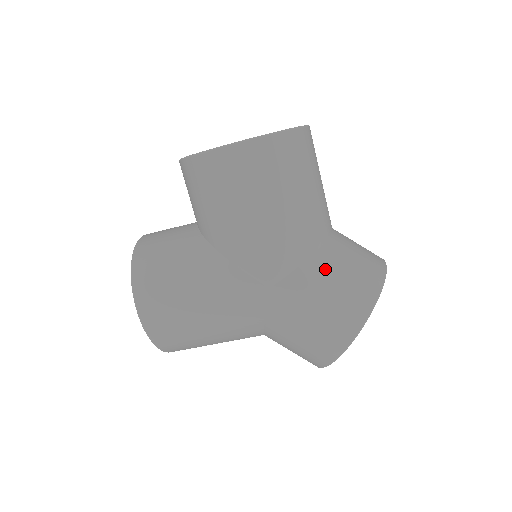
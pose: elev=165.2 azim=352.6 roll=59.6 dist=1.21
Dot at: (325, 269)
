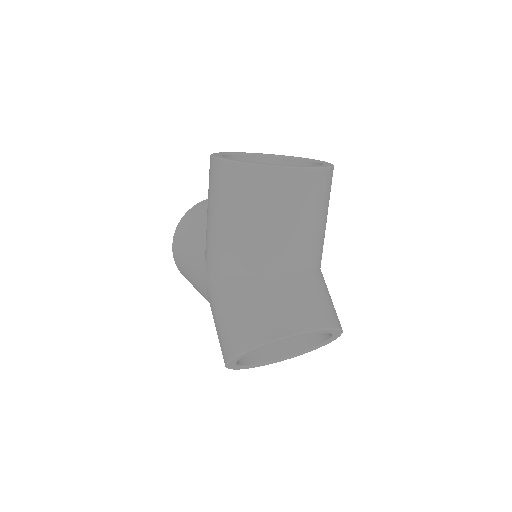
Dot at: (240, 294)
